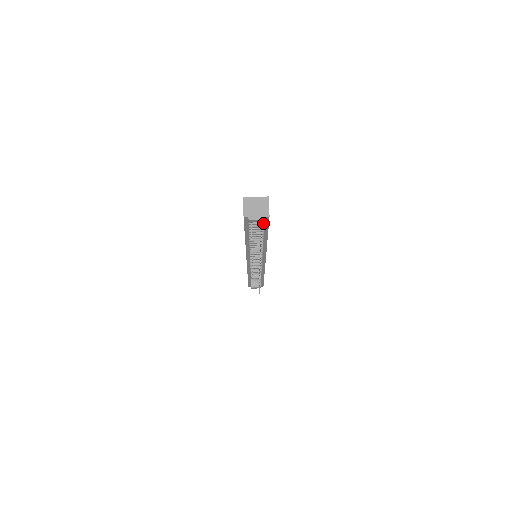
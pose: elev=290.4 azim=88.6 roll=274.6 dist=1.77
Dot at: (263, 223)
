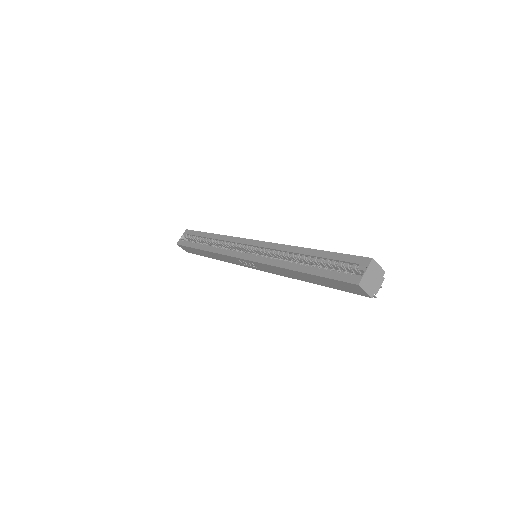
Dot at: occluded
